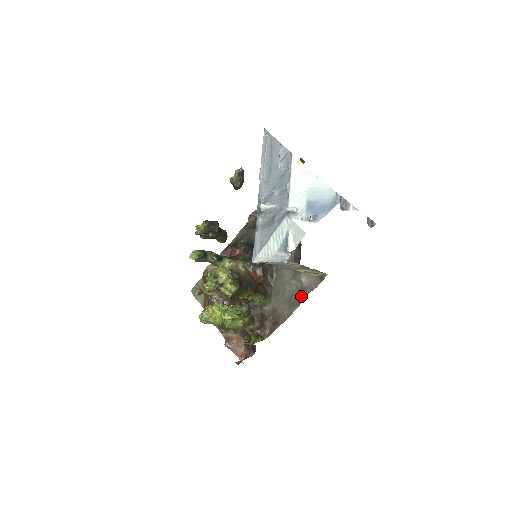
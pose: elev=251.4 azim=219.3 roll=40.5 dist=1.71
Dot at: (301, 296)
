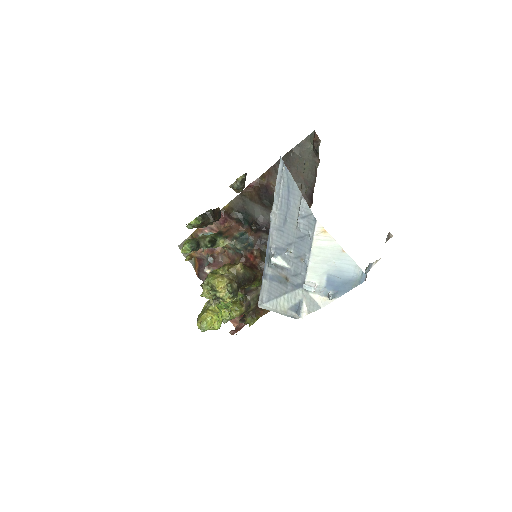
Dot at: occluded
